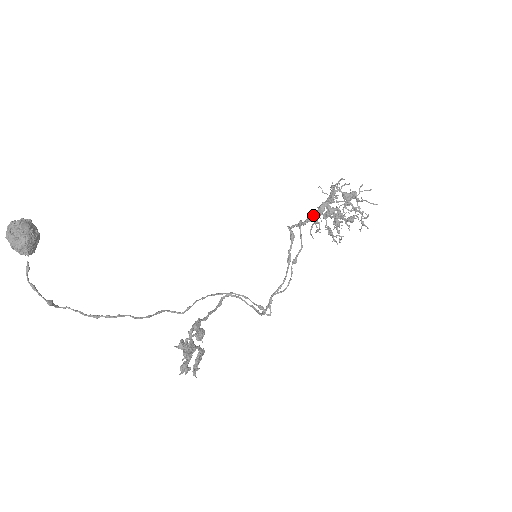
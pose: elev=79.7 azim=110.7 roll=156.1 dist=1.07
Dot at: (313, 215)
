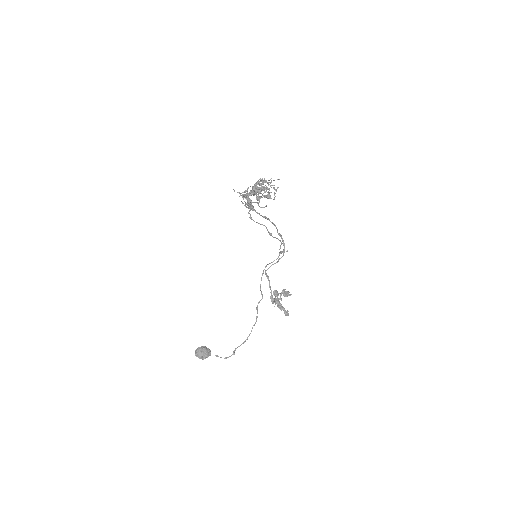
Dot at: occluded
